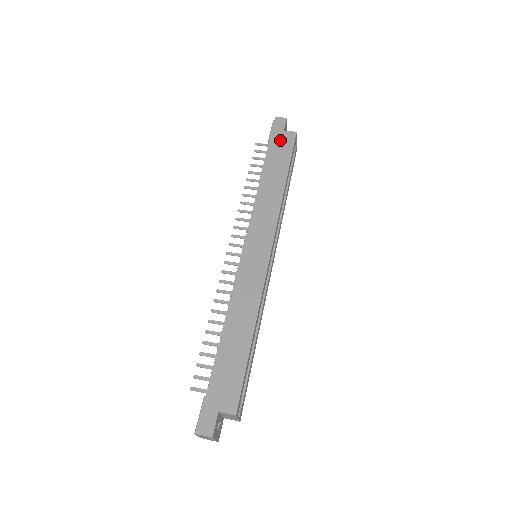
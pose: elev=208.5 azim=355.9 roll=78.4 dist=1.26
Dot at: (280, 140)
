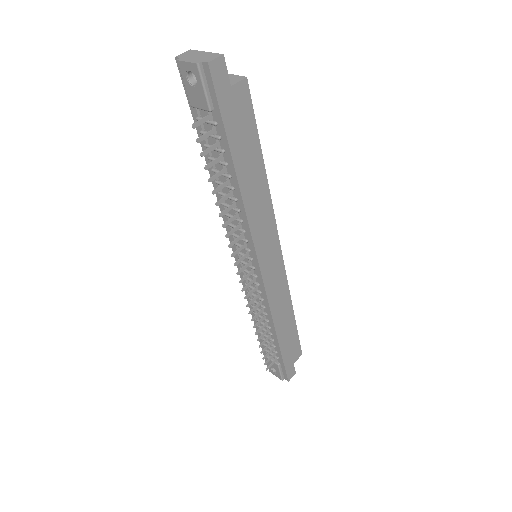
Dot at: (234, 110)
